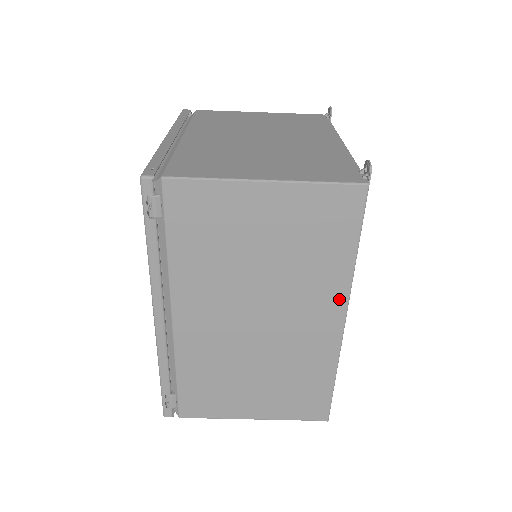
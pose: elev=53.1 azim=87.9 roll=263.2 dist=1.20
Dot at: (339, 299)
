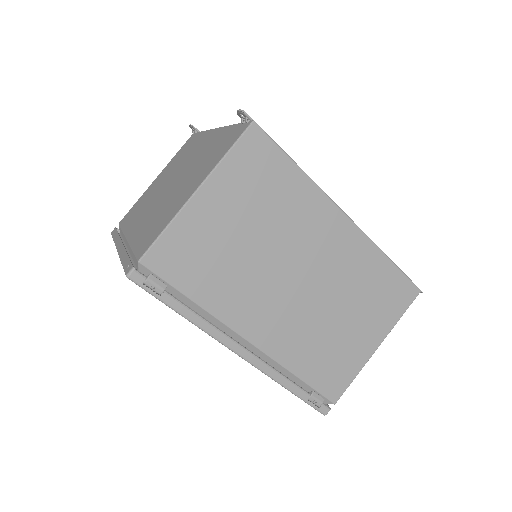
Dot at: (326, 207)
